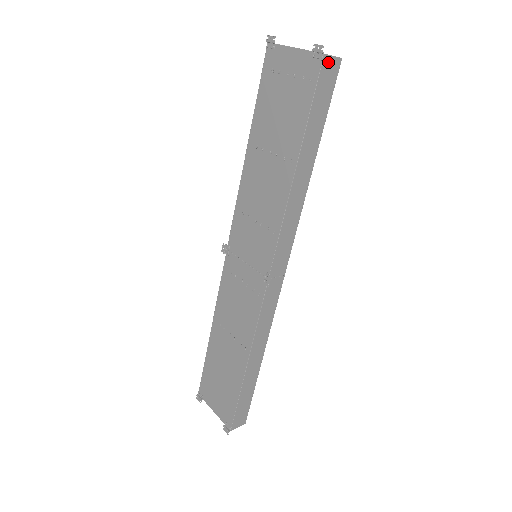
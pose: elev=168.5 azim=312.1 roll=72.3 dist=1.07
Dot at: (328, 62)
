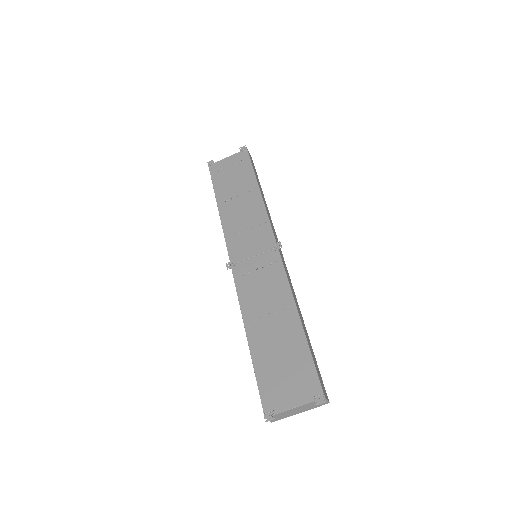
Dot at: (249, 154)
